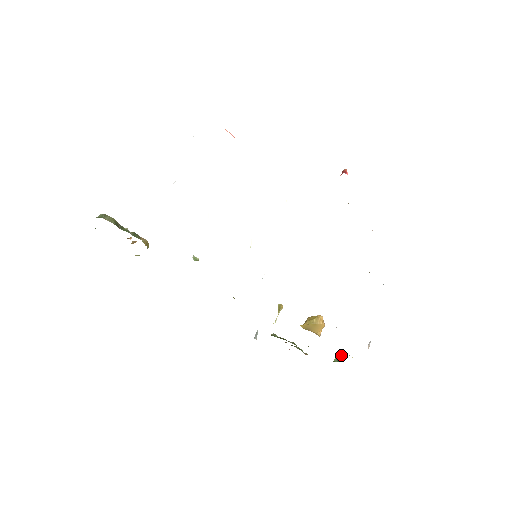
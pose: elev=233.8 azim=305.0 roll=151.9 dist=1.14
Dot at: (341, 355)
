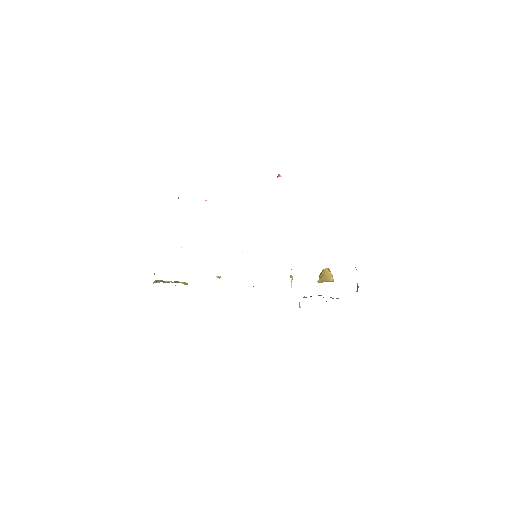
Dot at: (357, 285)
